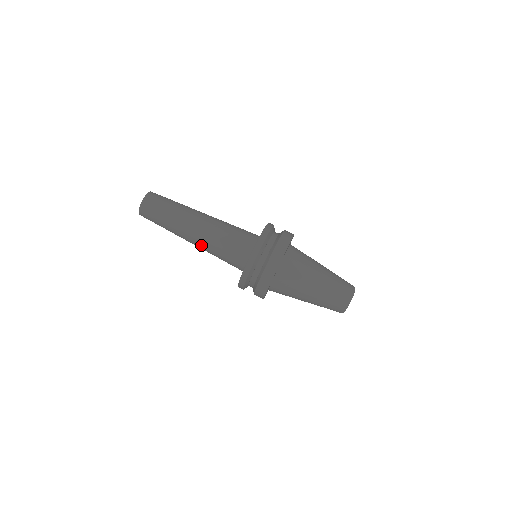
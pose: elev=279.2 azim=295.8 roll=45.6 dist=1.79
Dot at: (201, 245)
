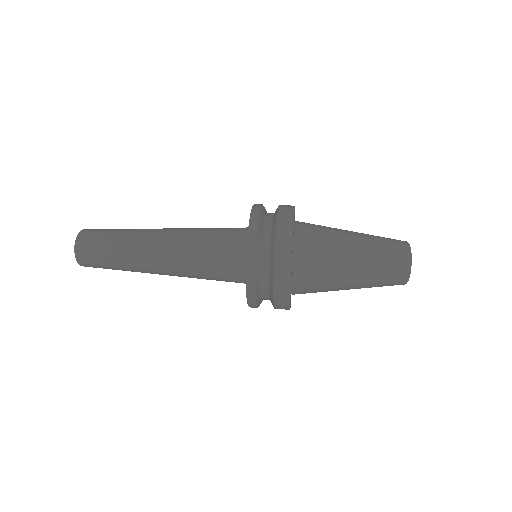
Dot at: (174, 259)
